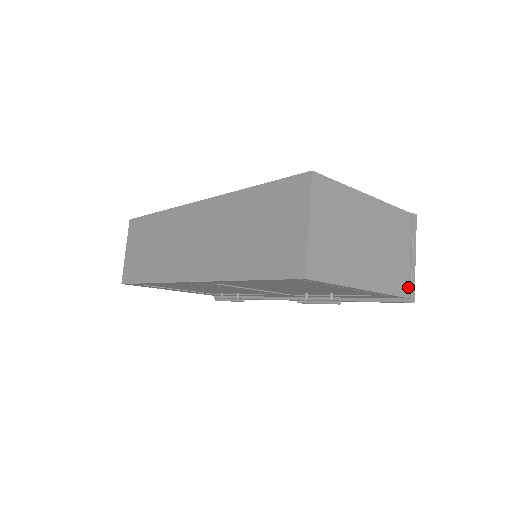
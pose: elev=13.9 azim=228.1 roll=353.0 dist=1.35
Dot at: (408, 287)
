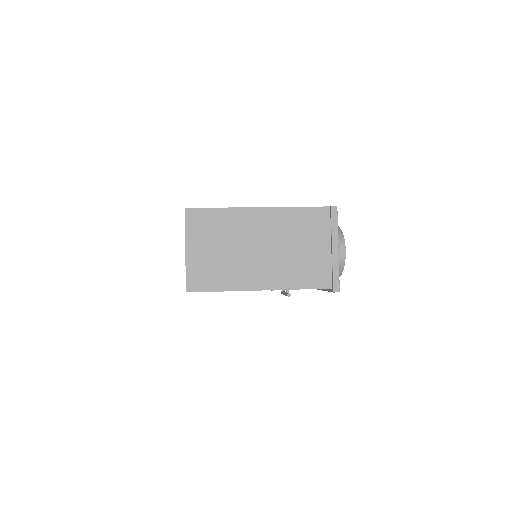
Dot at: (330, 278)
